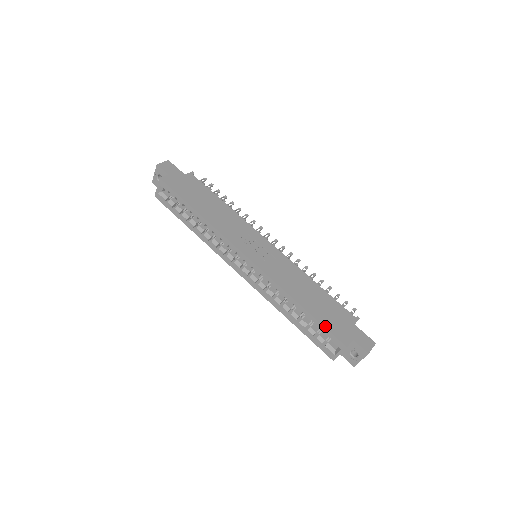
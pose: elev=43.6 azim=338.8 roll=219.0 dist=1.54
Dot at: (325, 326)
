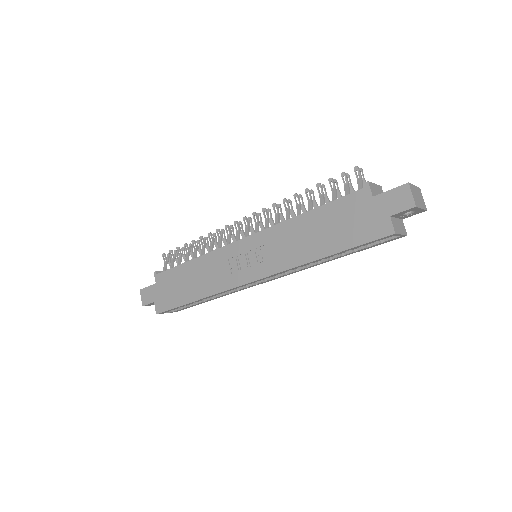
Dot at: (359, 244)
